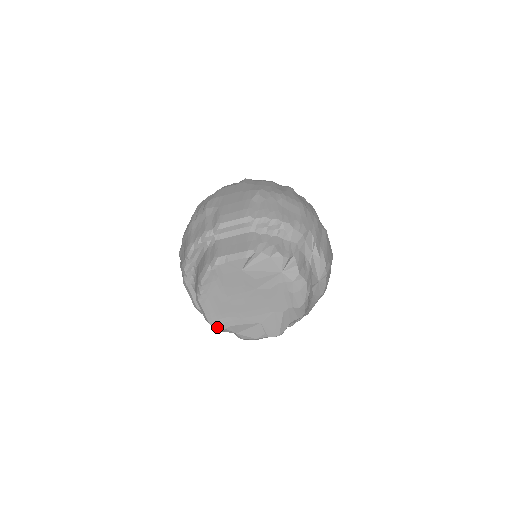
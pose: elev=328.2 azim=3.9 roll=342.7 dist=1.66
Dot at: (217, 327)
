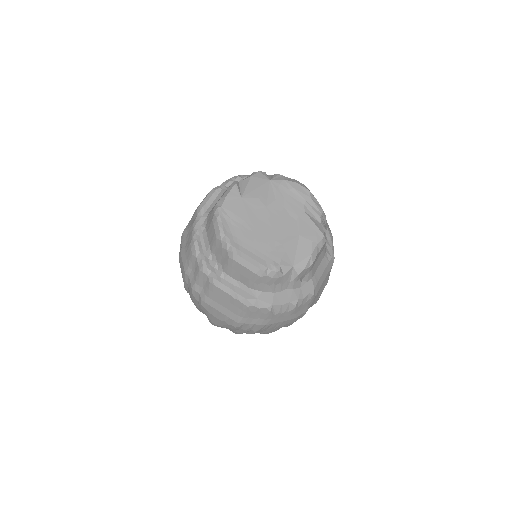
Dot at: (271, 269)
